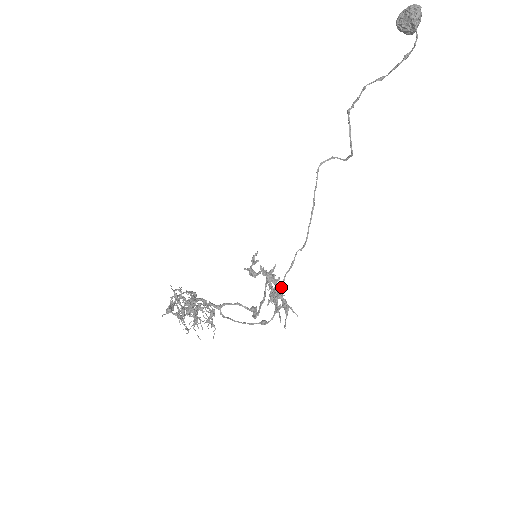
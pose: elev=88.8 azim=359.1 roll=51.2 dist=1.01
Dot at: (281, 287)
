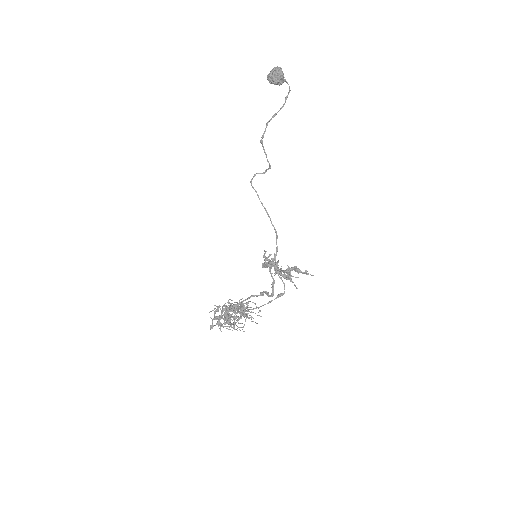
Dot at: occluded
